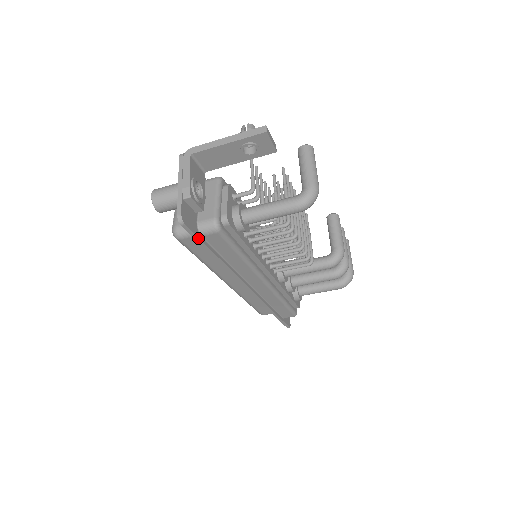
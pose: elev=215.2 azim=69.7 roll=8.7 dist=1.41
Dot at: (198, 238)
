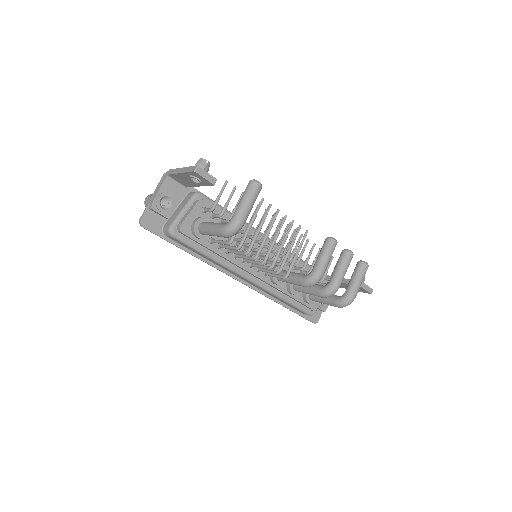
Dot at: (161, 237)
